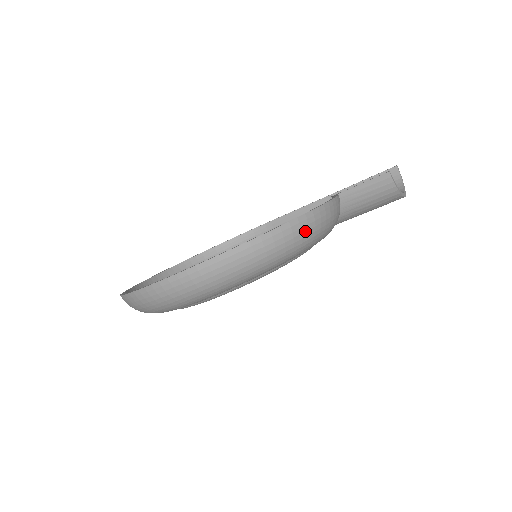
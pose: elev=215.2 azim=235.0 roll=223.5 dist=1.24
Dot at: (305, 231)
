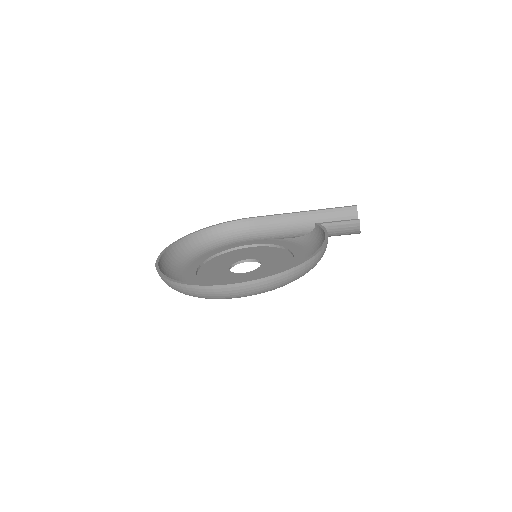
Dot at: (315, 263)
